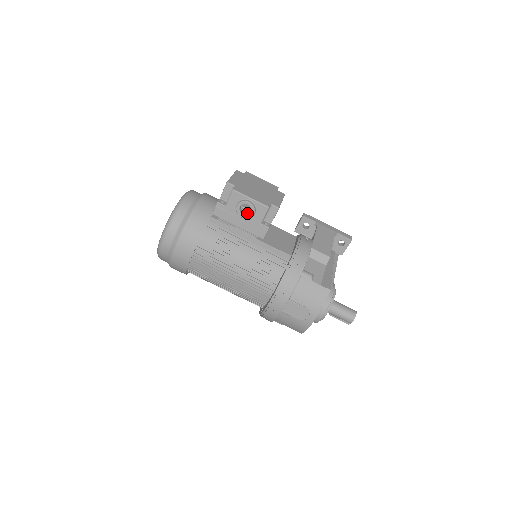
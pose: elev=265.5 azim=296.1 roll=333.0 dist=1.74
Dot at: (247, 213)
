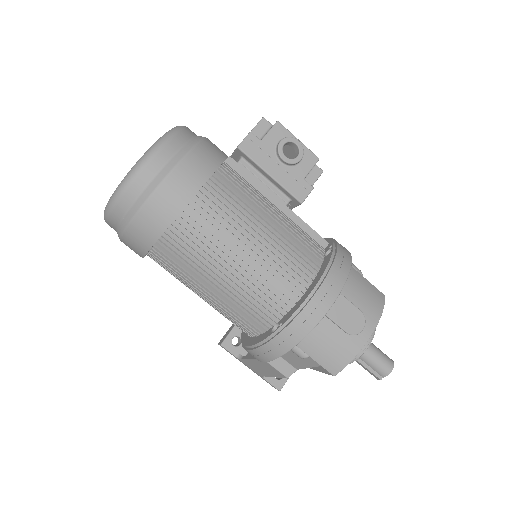
Dot at: occluded
